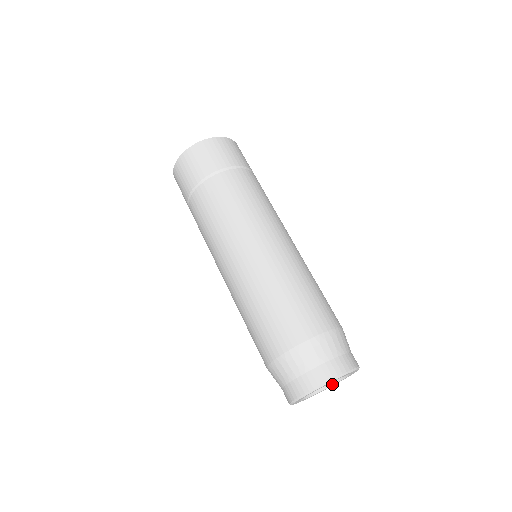
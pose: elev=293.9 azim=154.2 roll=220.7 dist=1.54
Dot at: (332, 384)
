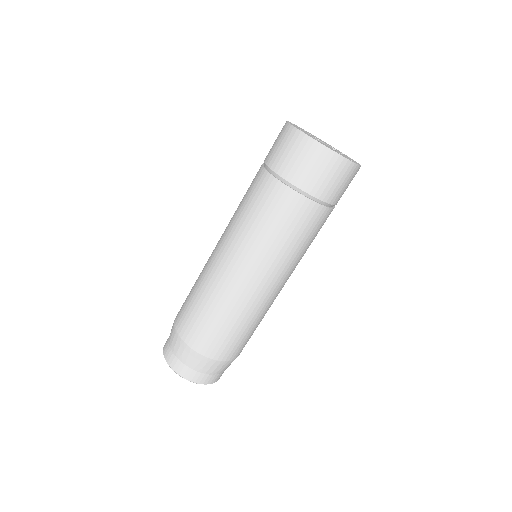
Dot at: occluded
